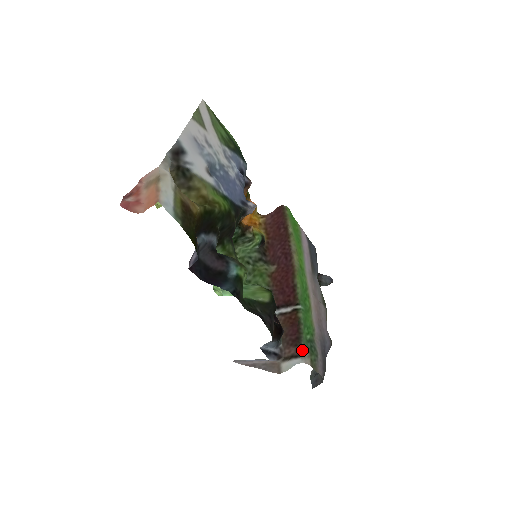
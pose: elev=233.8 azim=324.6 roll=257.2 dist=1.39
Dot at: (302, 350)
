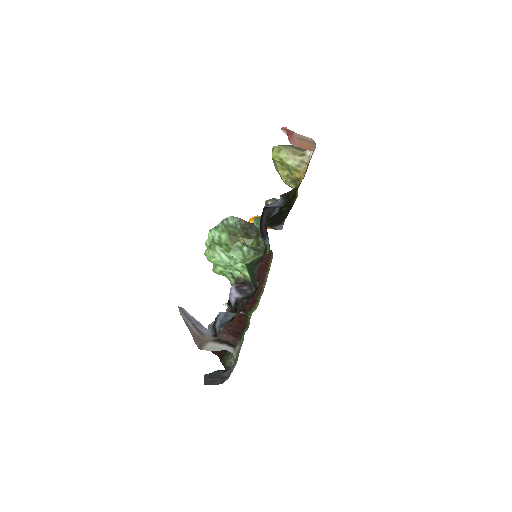
Dot at: (238, 344)
